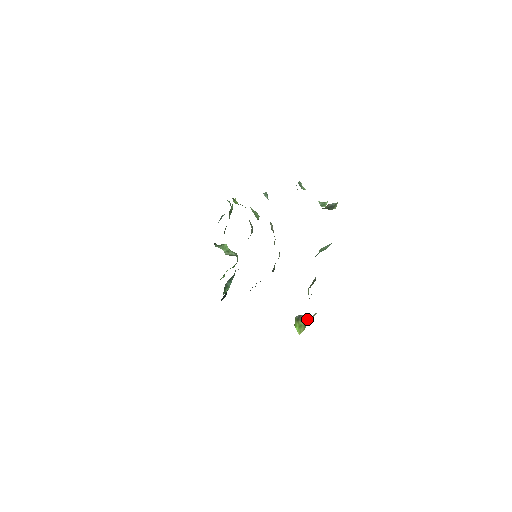
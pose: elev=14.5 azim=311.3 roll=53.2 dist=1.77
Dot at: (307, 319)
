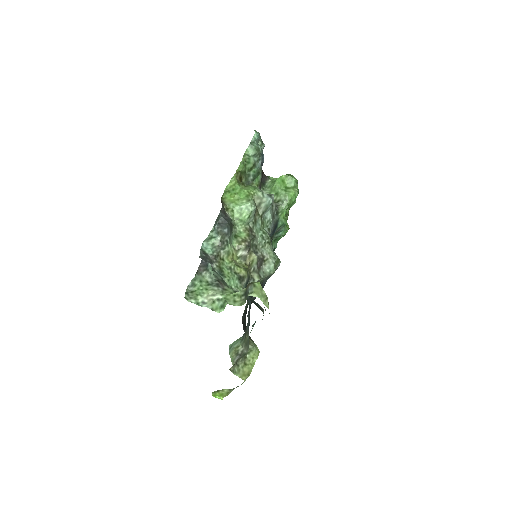
Dot at: (230, 389)
